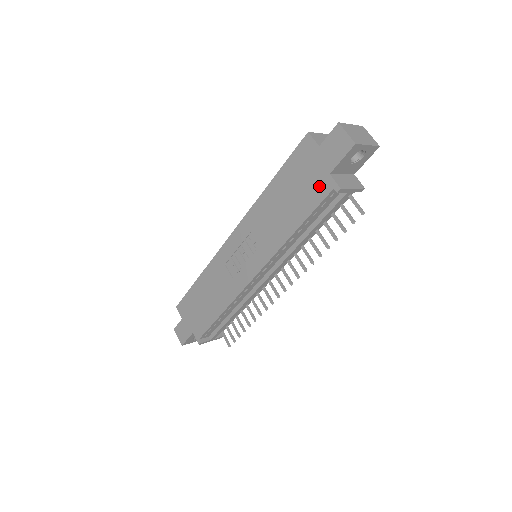
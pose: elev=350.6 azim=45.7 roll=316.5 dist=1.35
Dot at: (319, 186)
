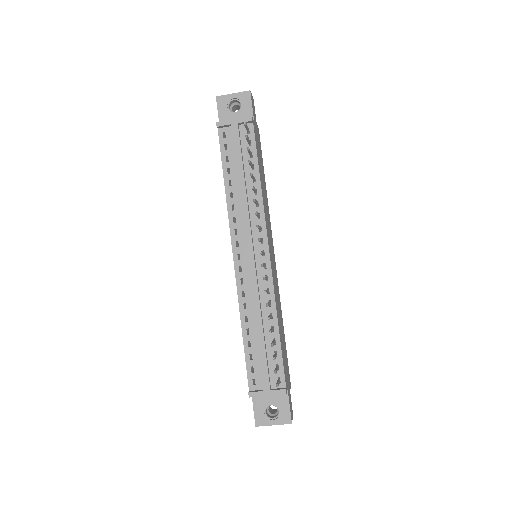
Dot at: occluded
